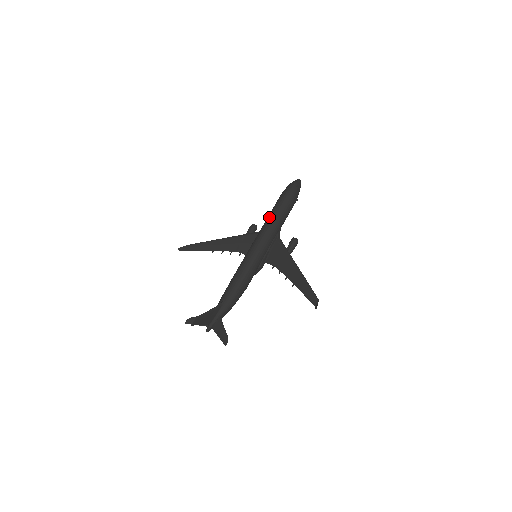
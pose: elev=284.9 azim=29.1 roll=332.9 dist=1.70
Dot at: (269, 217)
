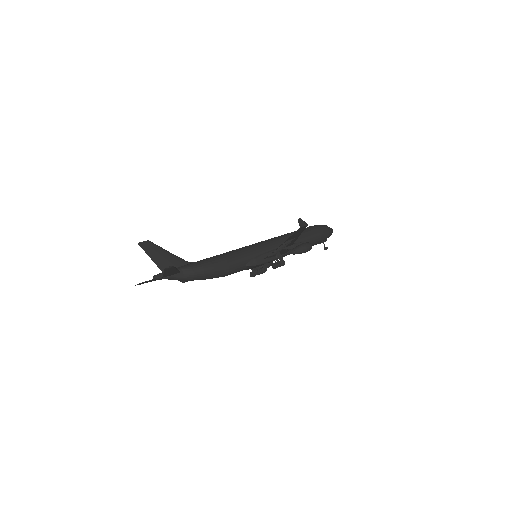
Dot at: occluded
